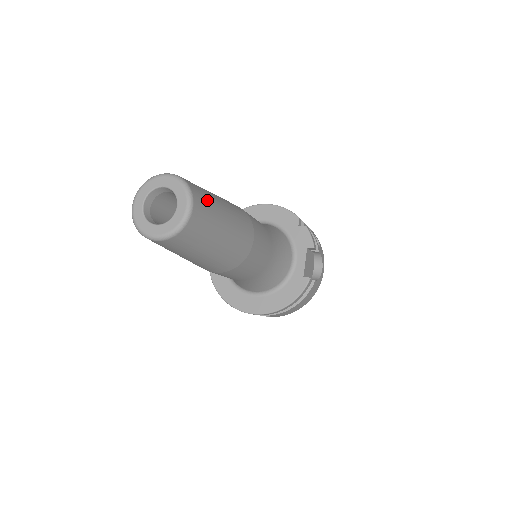
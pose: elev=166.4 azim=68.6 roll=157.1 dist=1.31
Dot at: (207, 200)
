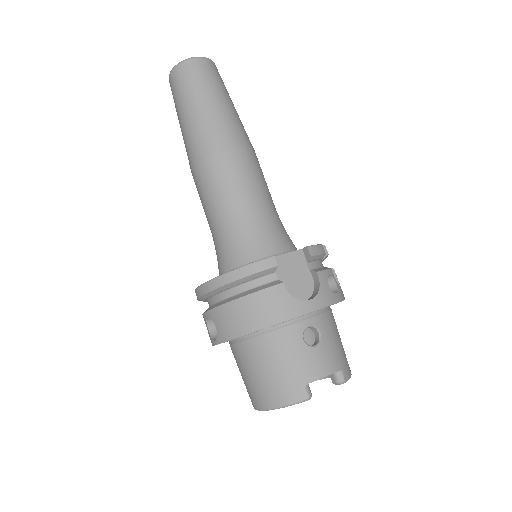
Dot at: (217, 77)
